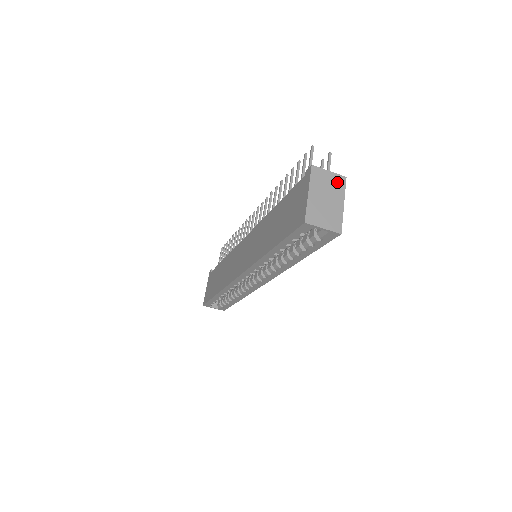
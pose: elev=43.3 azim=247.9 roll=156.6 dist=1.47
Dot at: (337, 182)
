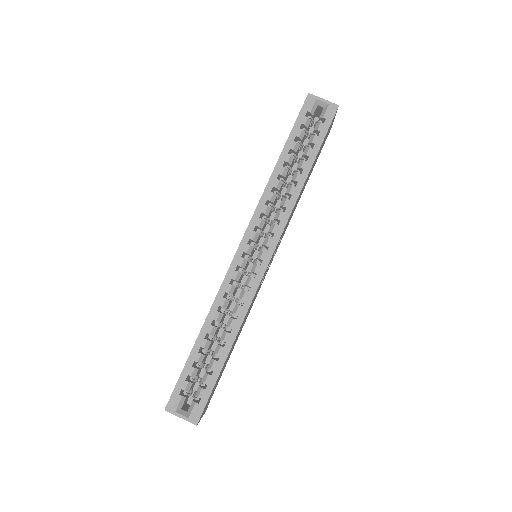
Dot at: occluded
